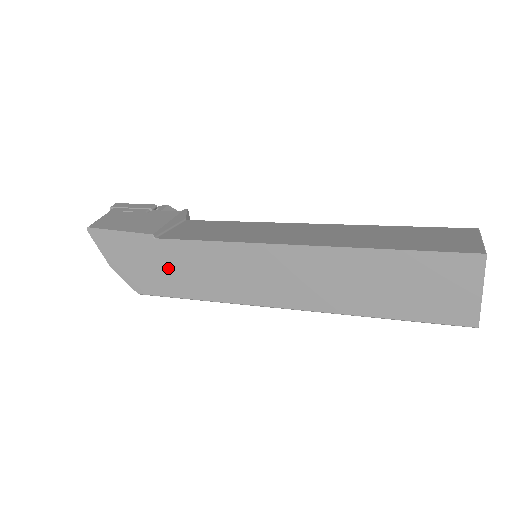
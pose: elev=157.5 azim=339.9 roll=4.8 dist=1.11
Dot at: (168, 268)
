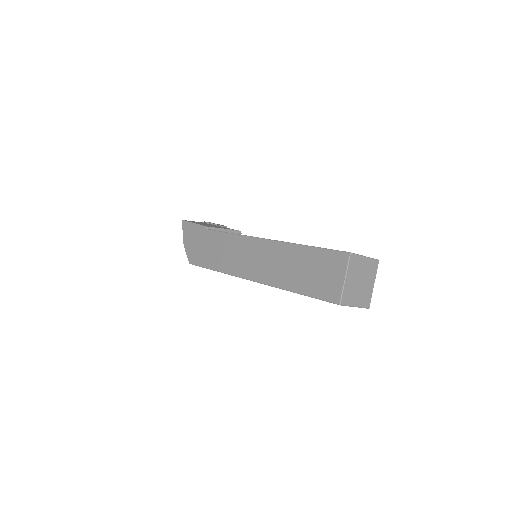
Dot at: (207, 248)
